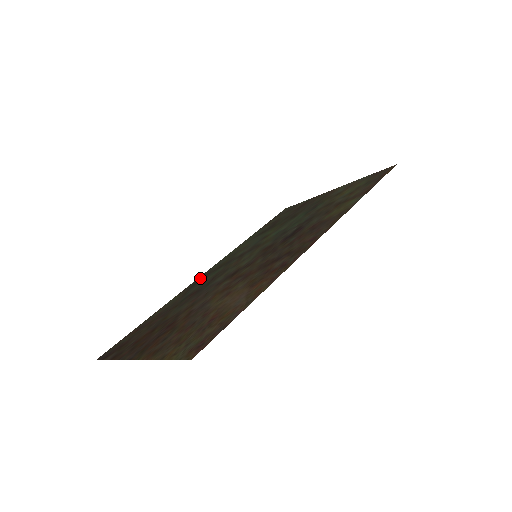
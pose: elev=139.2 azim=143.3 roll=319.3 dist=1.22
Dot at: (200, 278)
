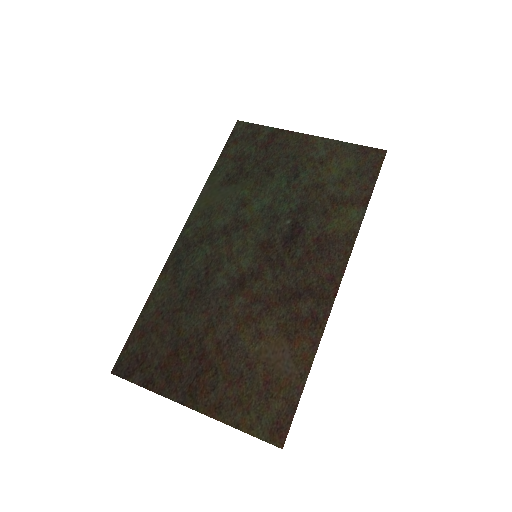
Dot at: (179, 251)
